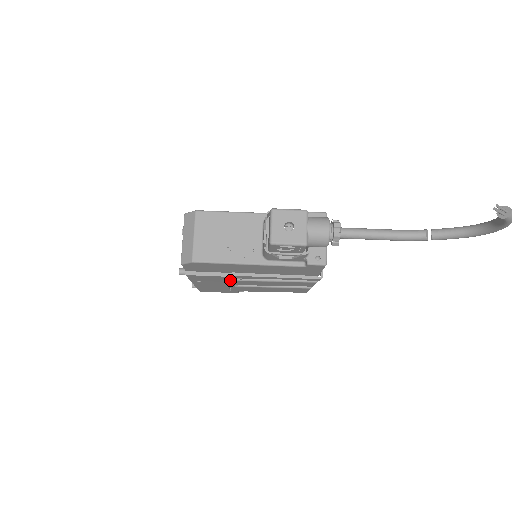
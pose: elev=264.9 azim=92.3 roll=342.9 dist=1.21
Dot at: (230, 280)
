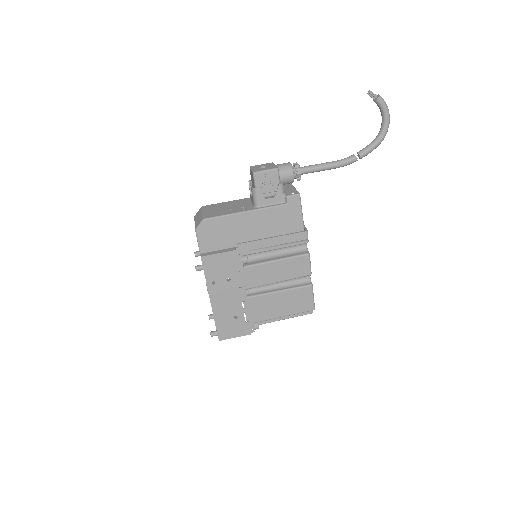
Dot at: (238, 267)
